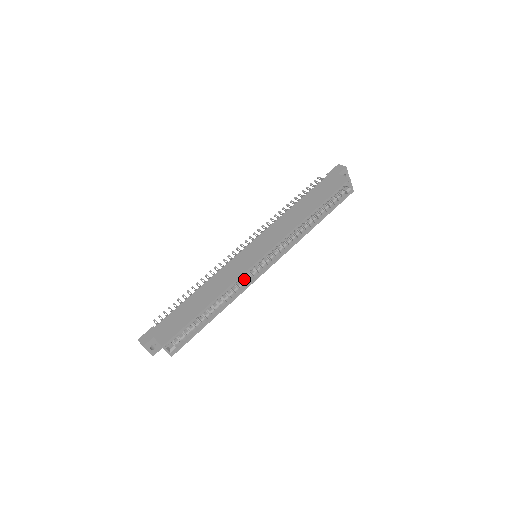
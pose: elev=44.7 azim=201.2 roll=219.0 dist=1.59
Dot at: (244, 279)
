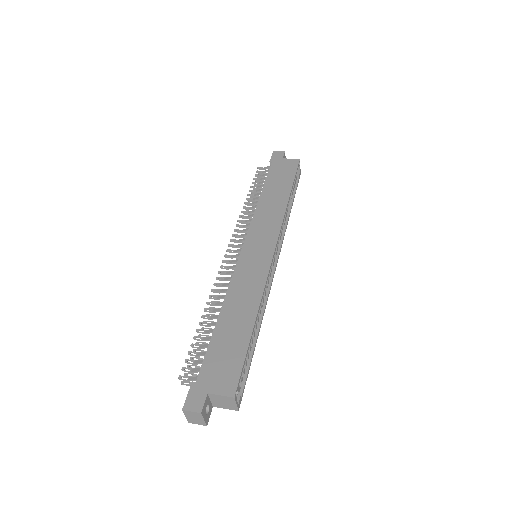
Dot at: occluded
